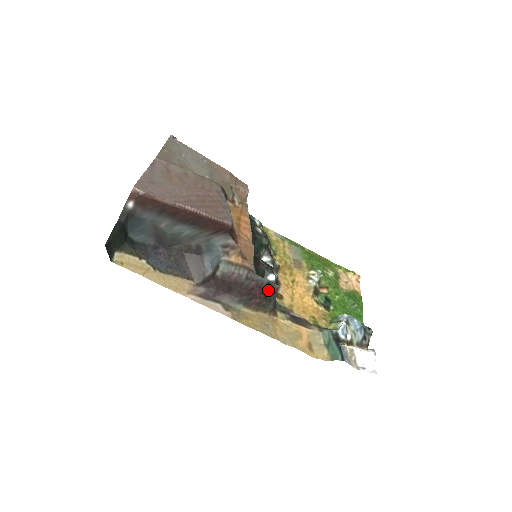
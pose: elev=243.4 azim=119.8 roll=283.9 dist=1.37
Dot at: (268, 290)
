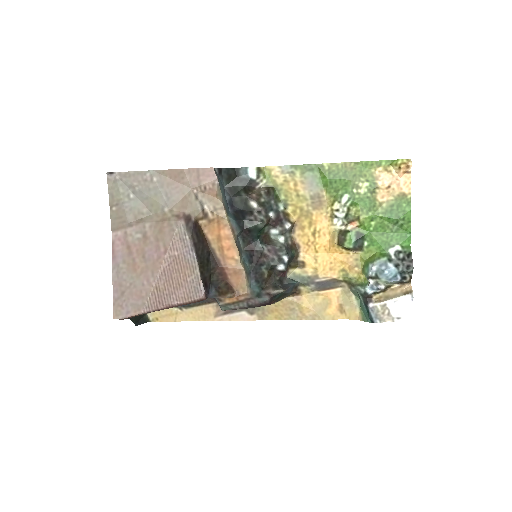
Dot at: (276, 297)
